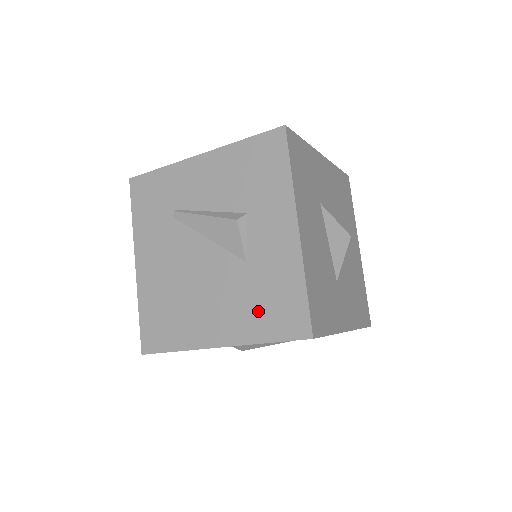
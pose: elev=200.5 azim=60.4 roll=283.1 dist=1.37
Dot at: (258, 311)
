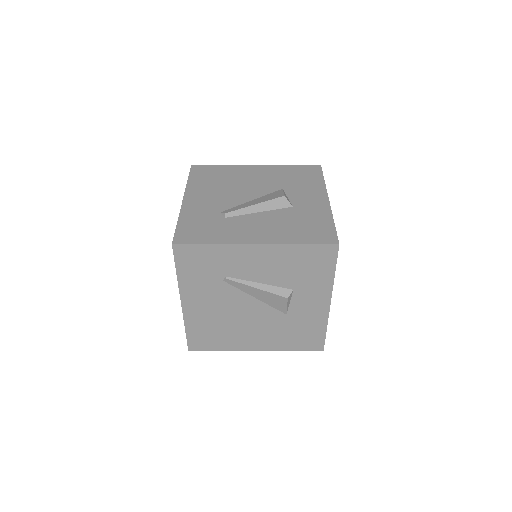
Dot at: (290, 338)
